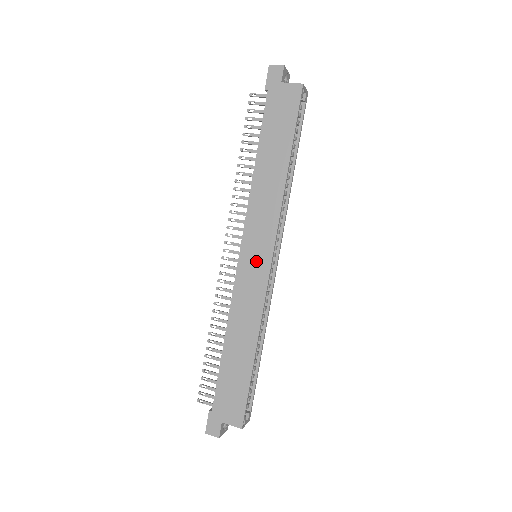
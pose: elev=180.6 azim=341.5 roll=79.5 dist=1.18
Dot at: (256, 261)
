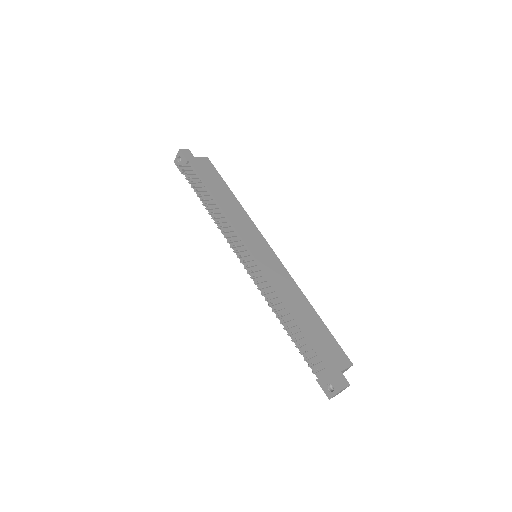
Dot at: (264, 253)
